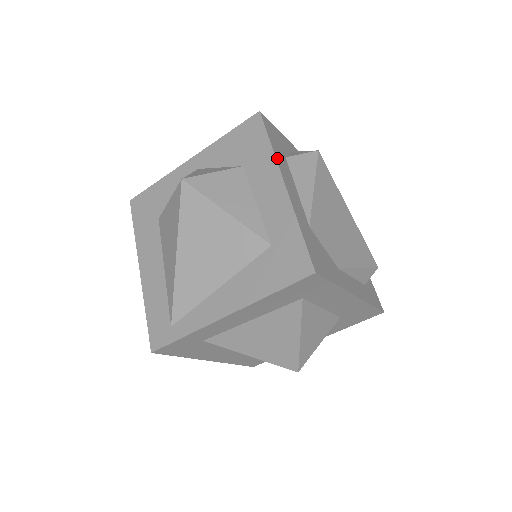
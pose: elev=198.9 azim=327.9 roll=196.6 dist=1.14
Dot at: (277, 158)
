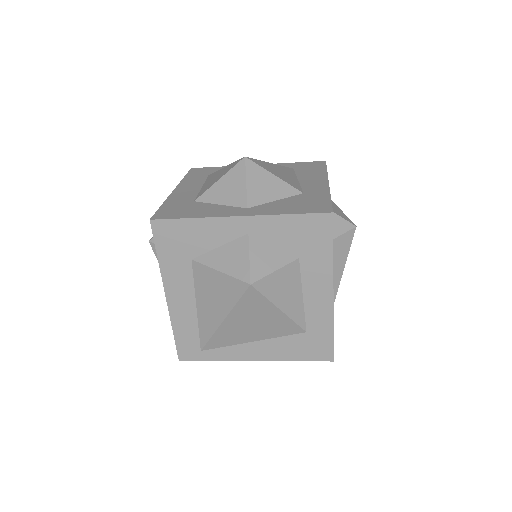
Dot at: occluded
